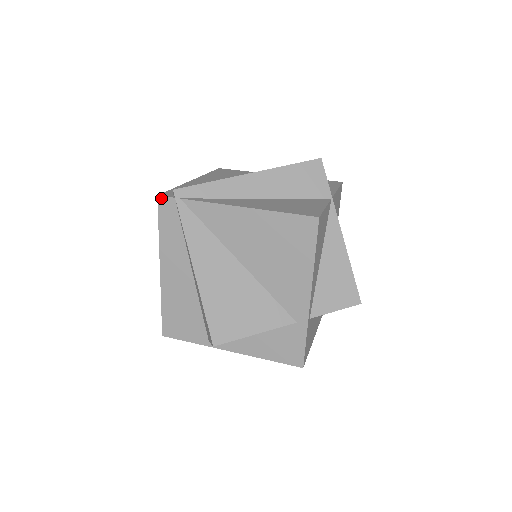
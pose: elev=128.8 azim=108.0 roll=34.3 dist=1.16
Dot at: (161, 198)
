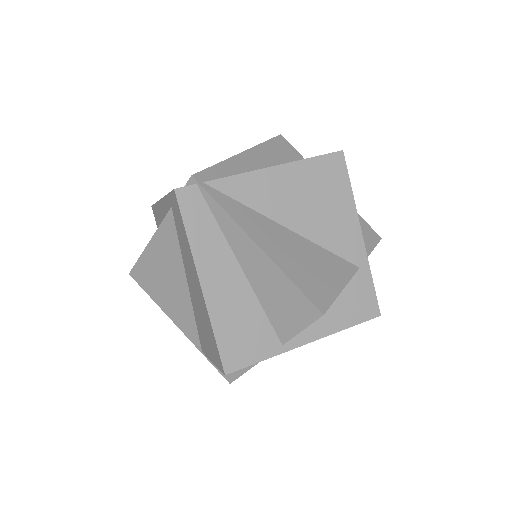
Dot at: (179, 190)
